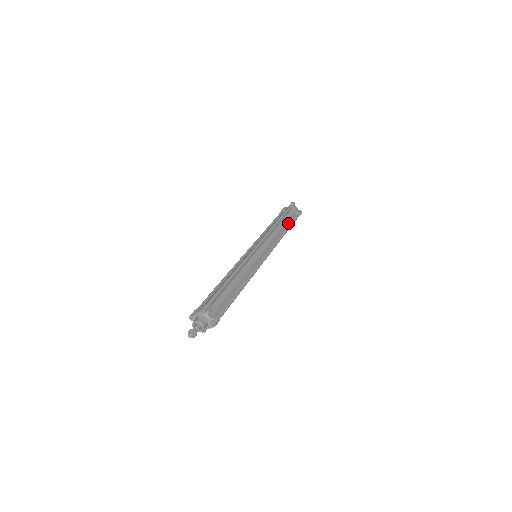
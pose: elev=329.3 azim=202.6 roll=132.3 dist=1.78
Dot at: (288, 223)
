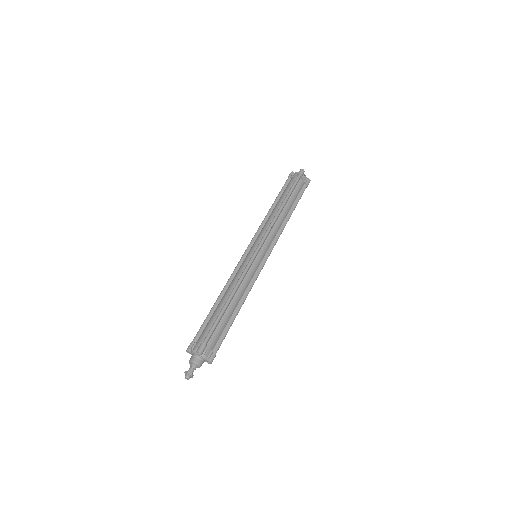
Dot at: (294, 201)
